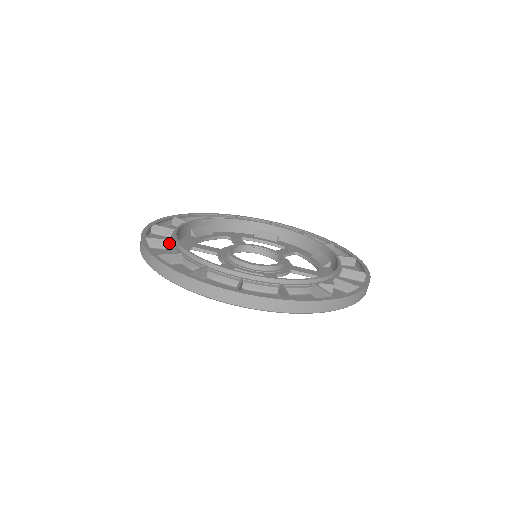
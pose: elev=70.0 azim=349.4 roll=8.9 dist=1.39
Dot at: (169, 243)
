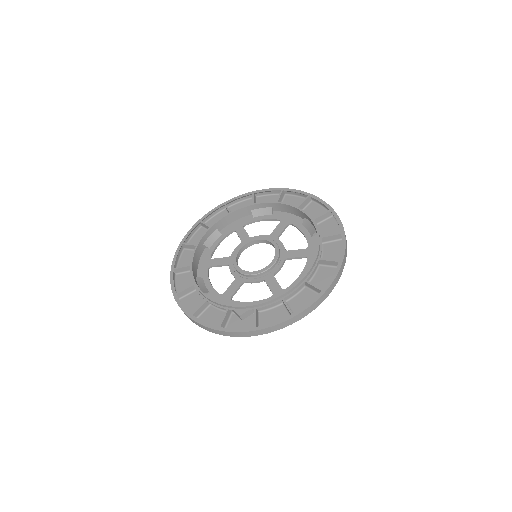
Dot at: occluded
